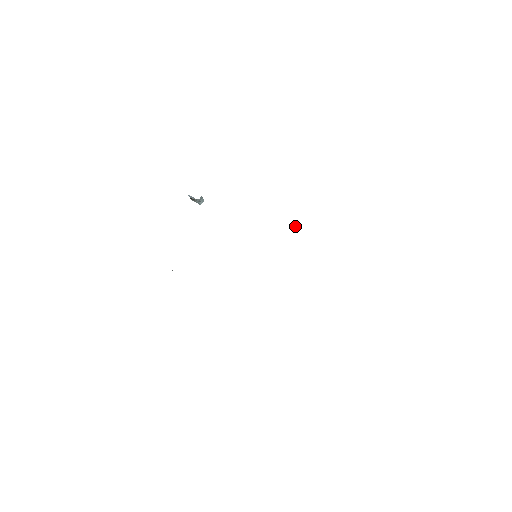
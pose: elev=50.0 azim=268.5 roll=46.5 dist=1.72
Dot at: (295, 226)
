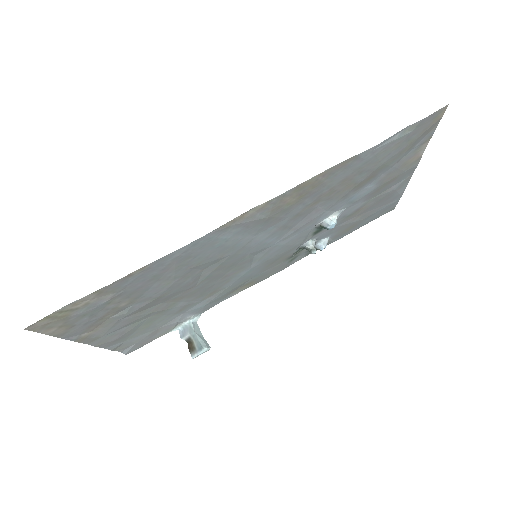
Dot at: (314, 247)
